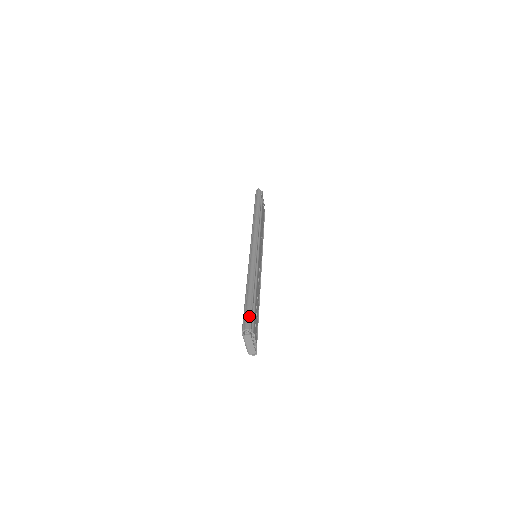
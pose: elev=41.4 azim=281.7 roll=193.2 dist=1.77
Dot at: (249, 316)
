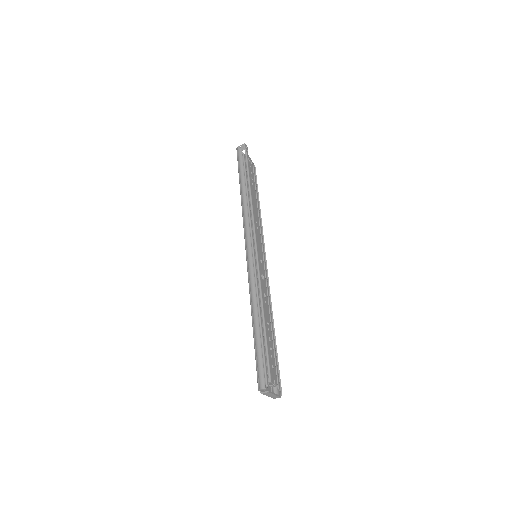
Dot at: (262, 368)
